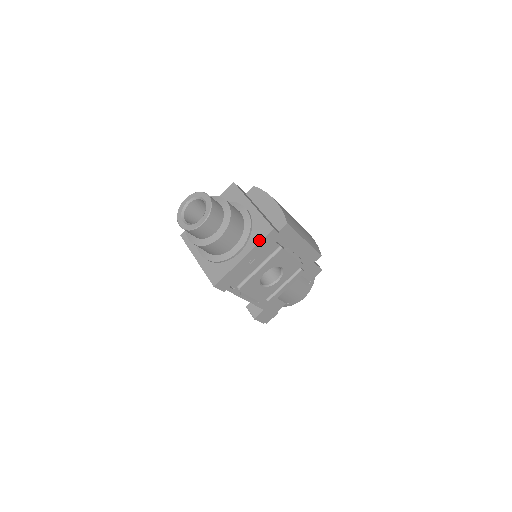
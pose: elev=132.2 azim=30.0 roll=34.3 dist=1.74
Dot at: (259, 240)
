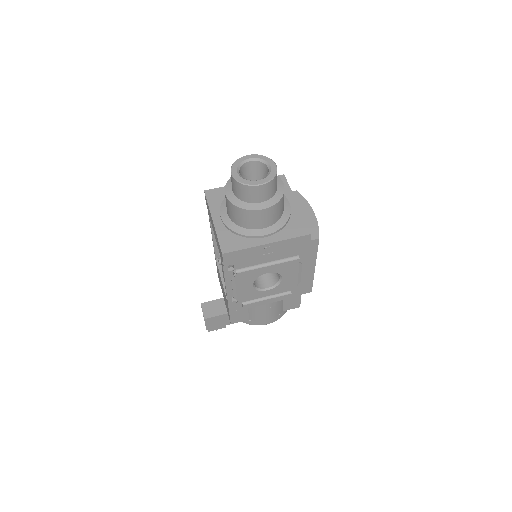
Dot at: (291, 236)
